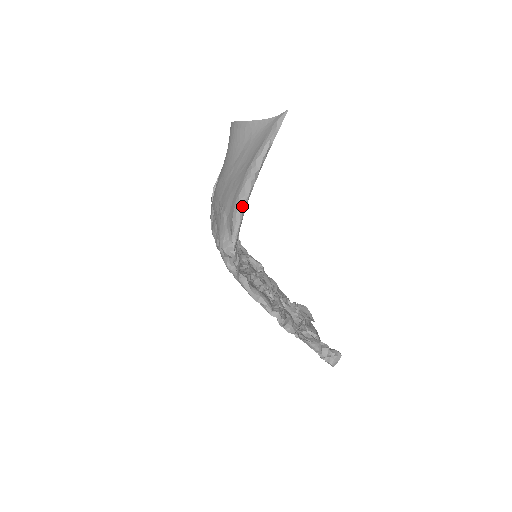
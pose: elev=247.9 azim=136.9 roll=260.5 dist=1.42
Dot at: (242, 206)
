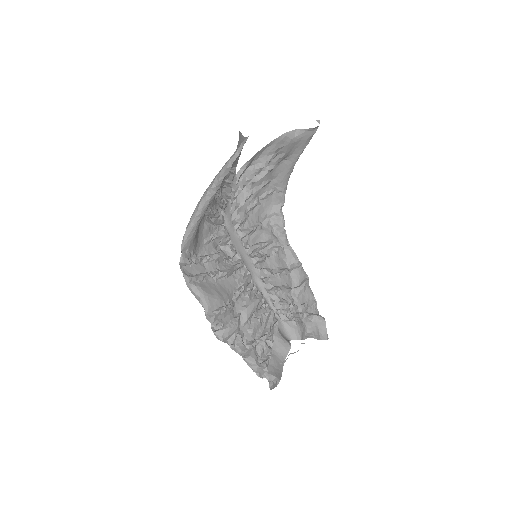
Dot at: (195, 215)
